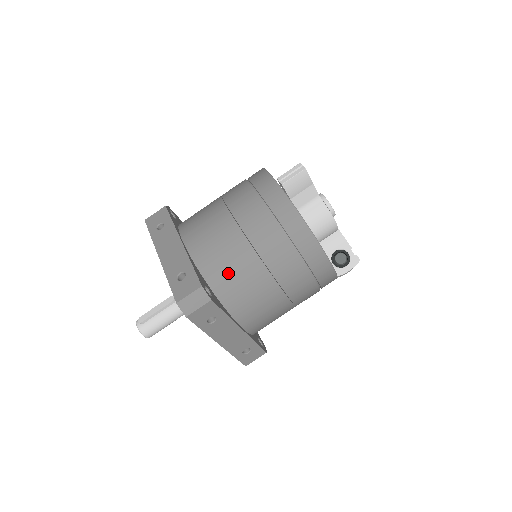
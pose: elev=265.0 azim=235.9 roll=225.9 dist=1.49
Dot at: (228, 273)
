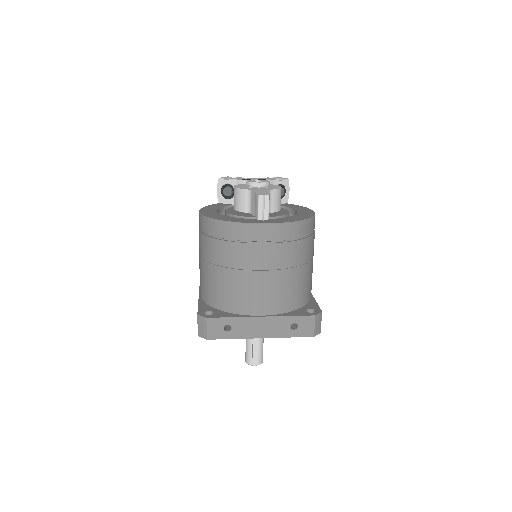
Dot at: (301, 291)
